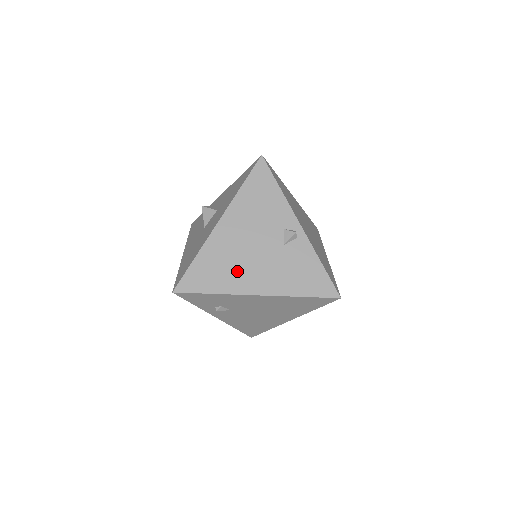
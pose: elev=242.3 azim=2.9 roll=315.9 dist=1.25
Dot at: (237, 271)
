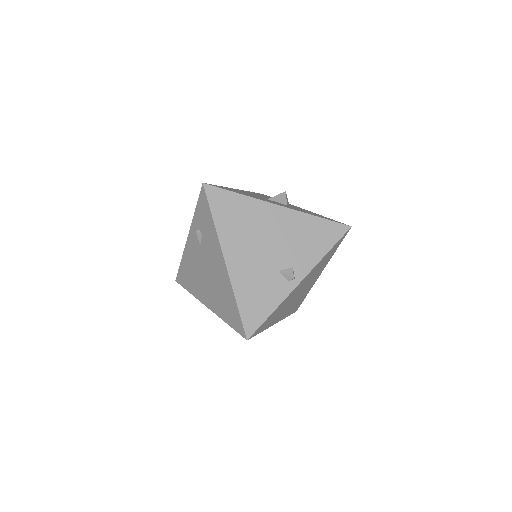
Dot at: (241, 236)
